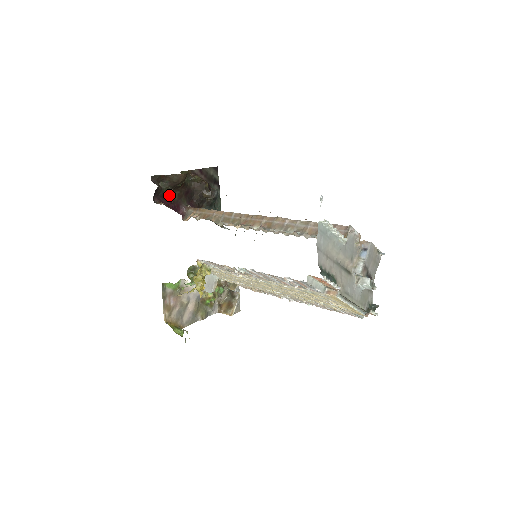
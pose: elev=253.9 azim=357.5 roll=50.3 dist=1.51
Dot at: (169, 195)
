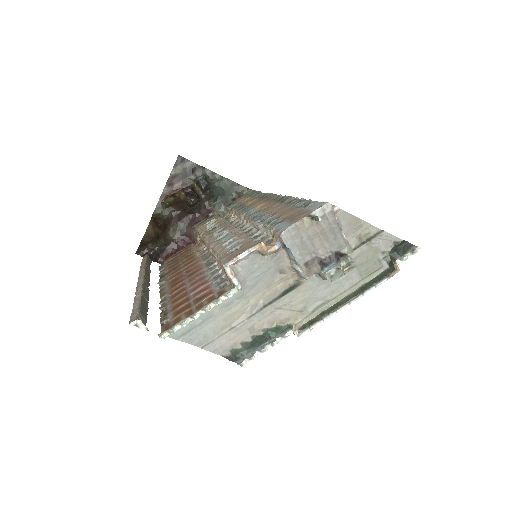
Dot at: (166, 243)
